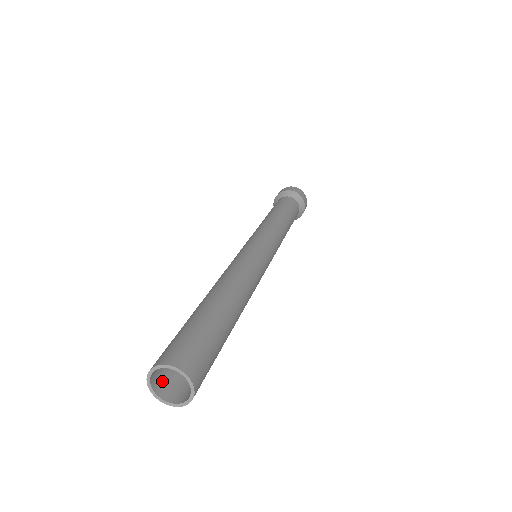
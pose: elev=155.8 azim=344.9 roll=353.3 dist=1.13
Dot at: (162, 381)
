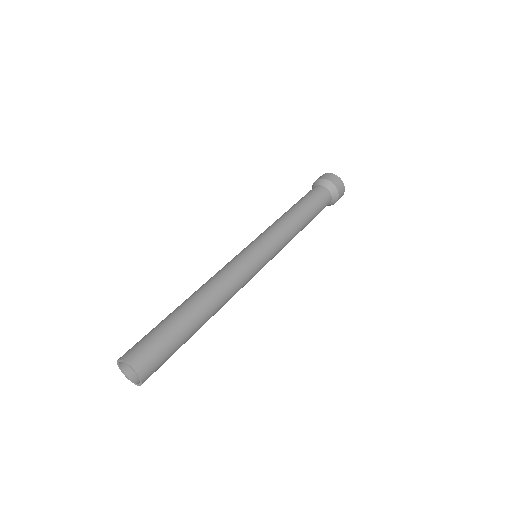
Dot at: occluded
